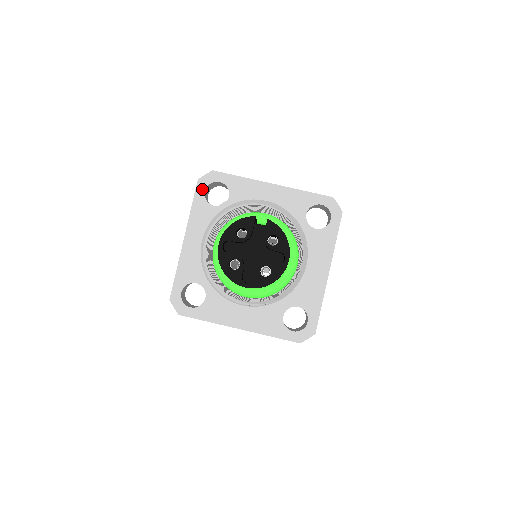
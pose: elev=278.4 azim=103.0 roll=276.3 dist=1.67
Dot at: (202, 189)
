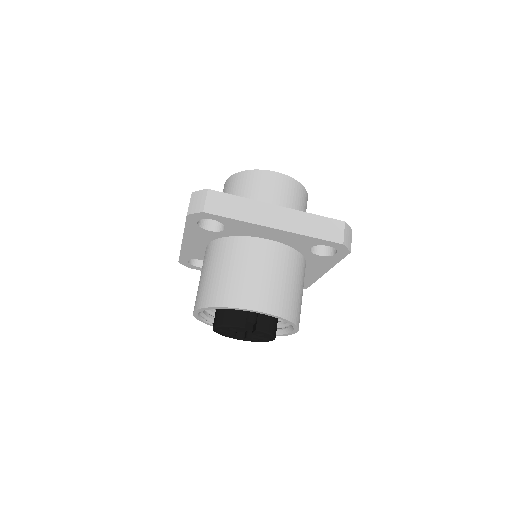
Dot at: (193, 221)
